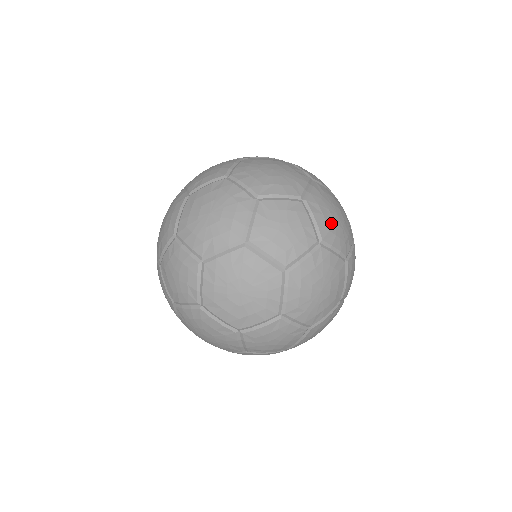
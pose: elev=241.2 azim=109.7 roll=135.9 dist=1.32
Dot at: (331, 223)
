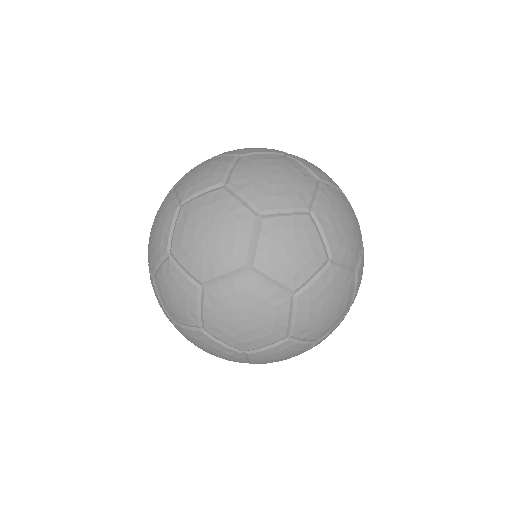
Dot at: occluded
